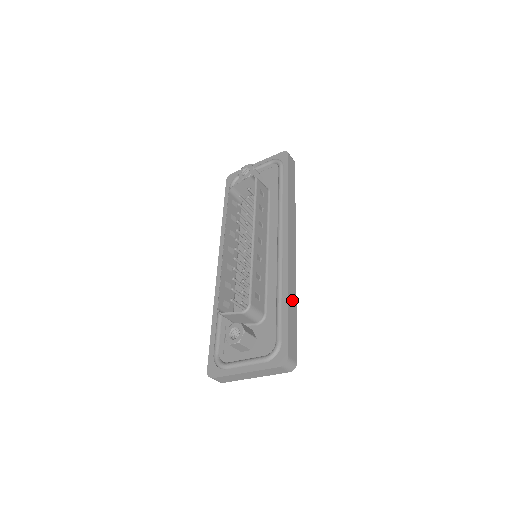
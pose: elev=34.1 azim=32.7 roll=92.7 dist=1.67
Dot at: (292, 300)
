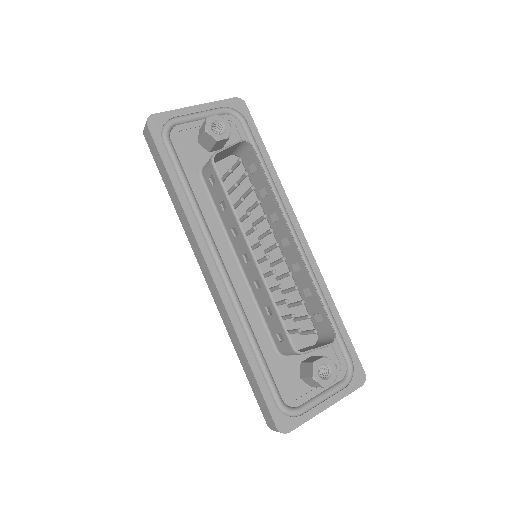
Dot at: occluded
